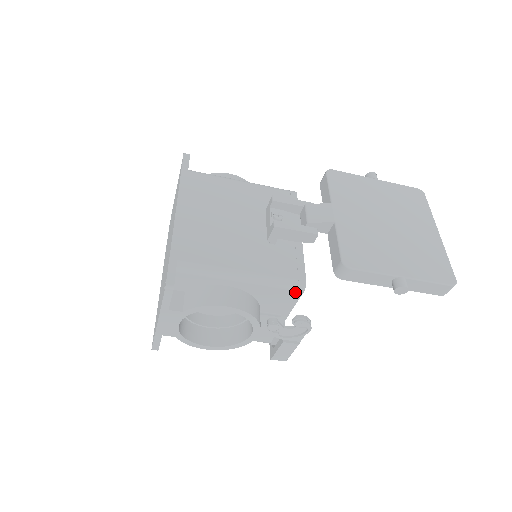
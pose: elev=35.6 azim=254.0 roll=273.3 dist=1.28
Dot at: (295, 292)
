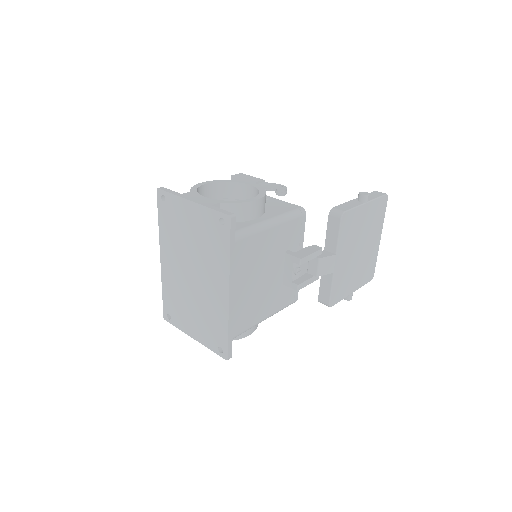
Dot at: occluded
